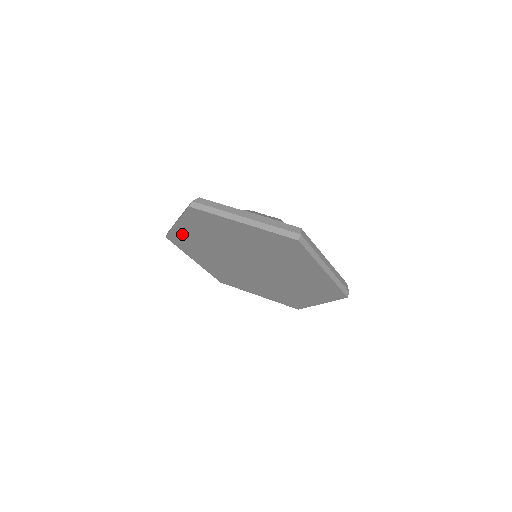
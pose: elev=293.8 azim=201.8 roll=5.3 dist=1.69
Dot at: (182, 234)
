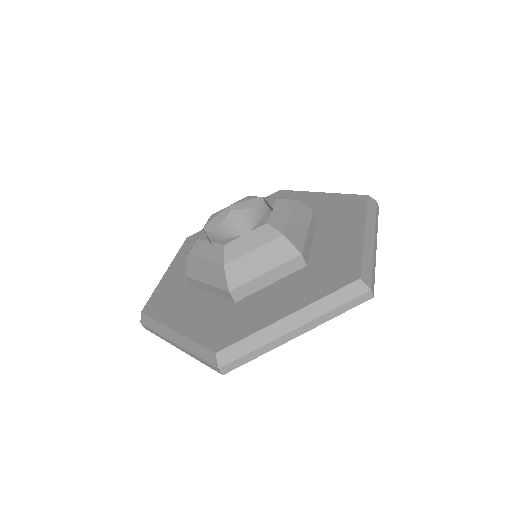
Dot at: occluded
